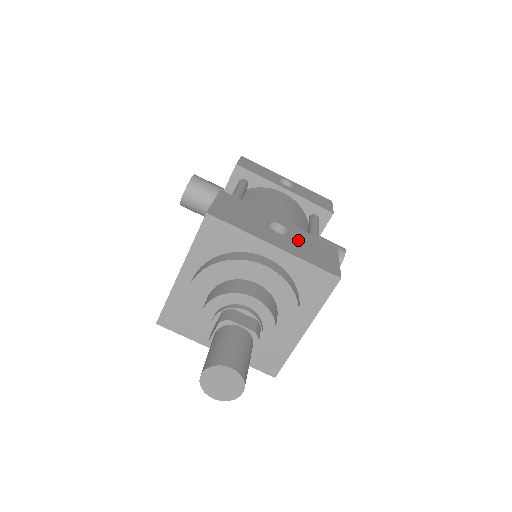
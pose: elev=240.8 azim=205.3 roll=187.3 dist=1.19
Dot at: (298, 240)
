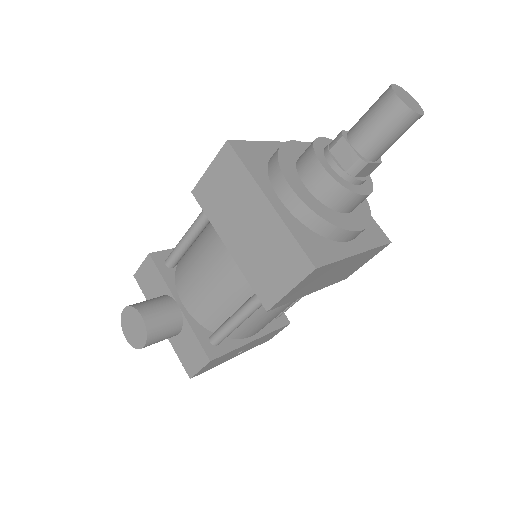
Dot at: occluded
